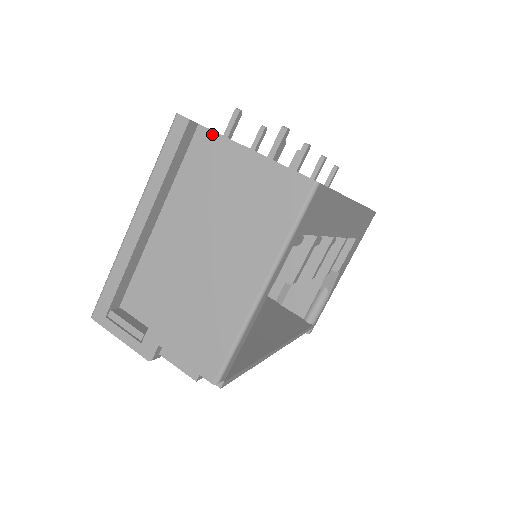
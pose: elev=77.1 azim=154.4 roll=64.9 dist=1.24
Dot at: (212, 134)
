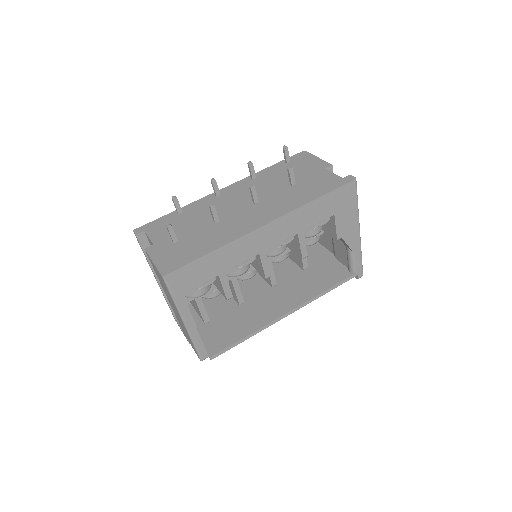
Dot at: (148, 237)
